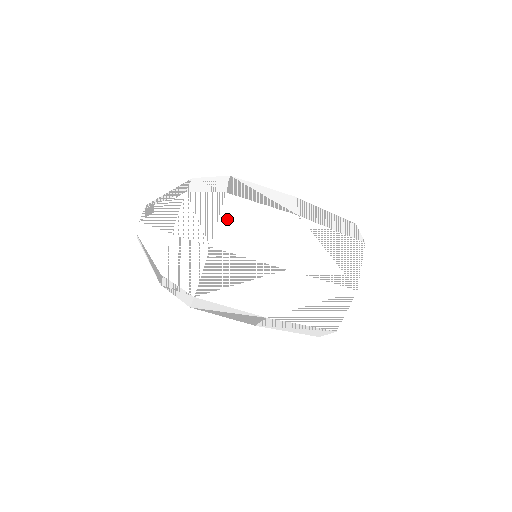
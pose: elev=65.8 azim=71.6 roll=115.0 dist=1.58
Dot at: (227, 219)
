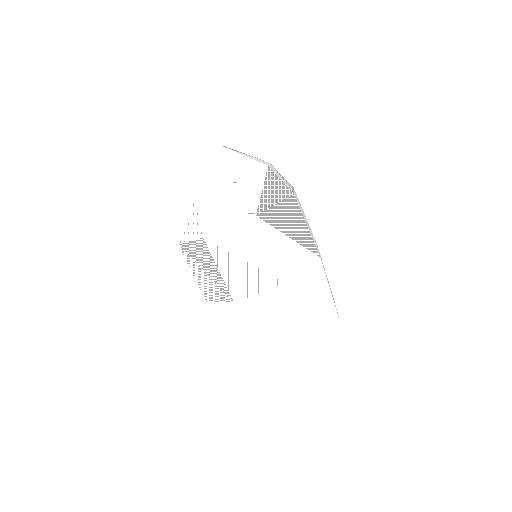
Dot at: occluded
